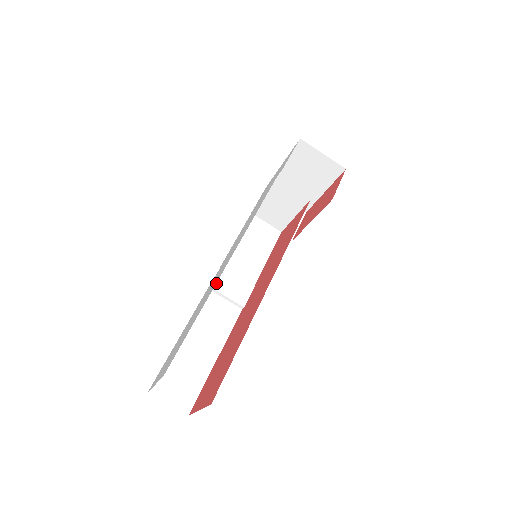
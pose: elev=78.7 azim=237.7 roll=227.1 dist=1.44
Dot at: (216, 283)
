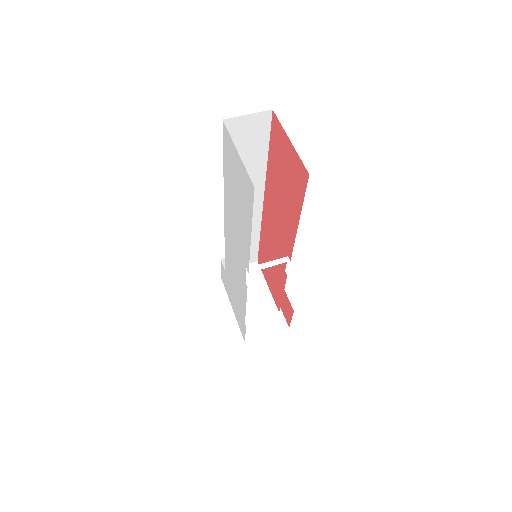
Dot at: occluded
